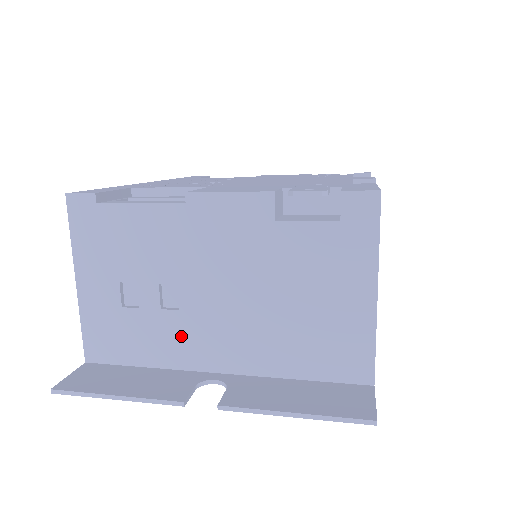
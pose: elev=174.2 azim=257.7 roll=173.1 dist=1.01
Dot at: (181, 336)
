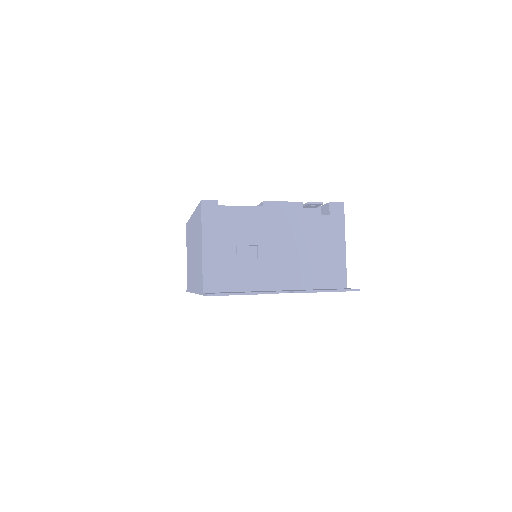
Dot at: (259, 272)
